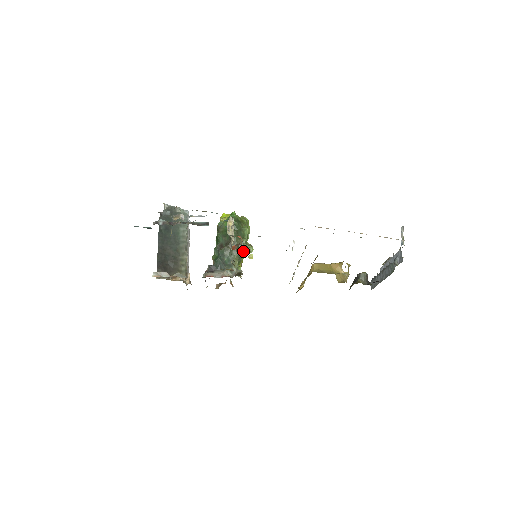
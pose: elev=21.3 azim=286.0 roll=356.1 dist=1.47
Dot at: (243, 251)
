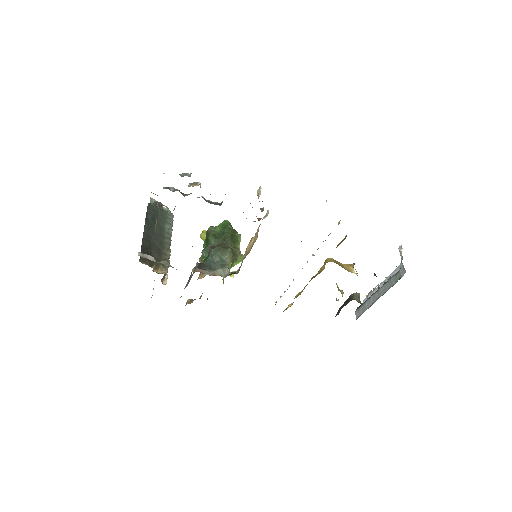
Dot at: (236, 255)
